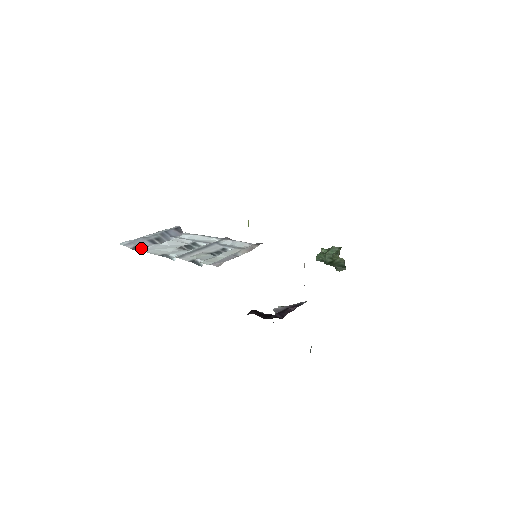
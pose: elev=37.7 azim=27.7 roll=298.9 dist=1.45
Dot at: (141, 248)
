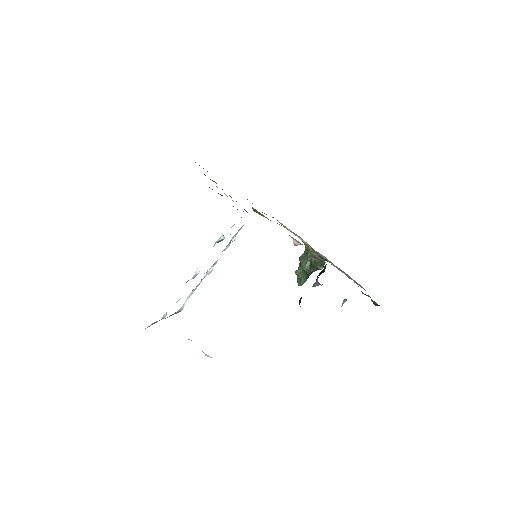
Dot at: occluded
